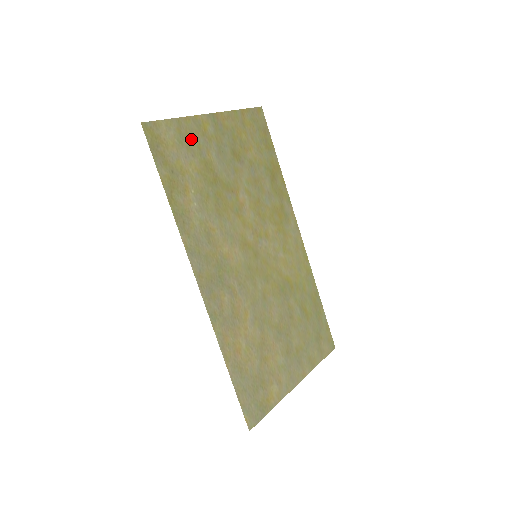
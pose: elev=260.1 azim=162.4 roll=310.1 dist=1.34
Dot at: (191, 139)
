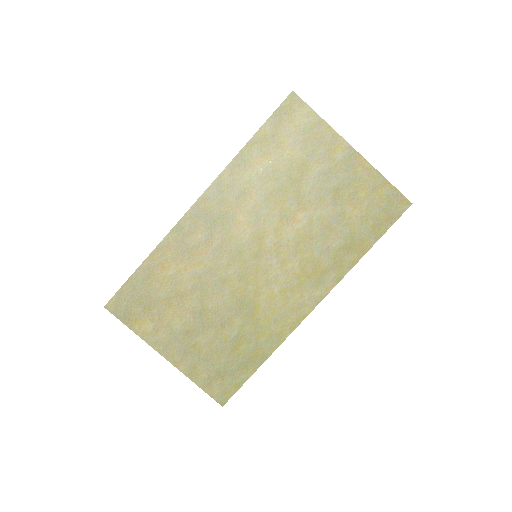
Dot at: (315, 140)
